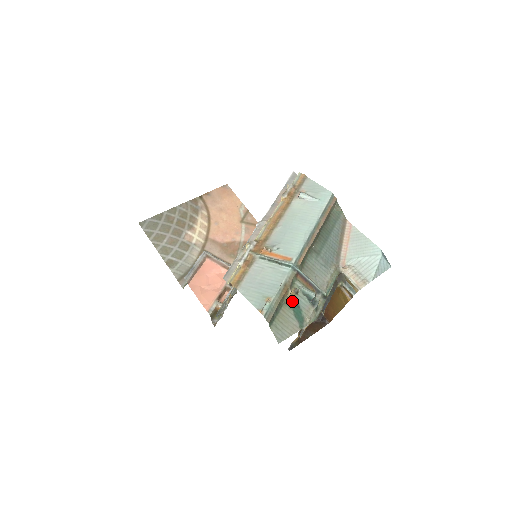
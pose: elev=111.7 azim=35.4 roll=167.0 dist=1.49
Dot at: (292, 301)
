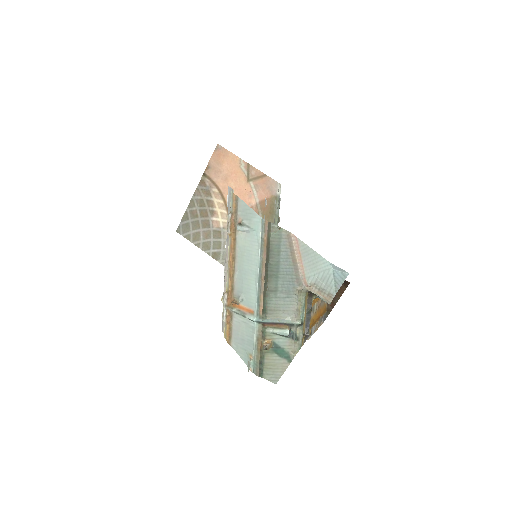
Dot at: (271, 347)
